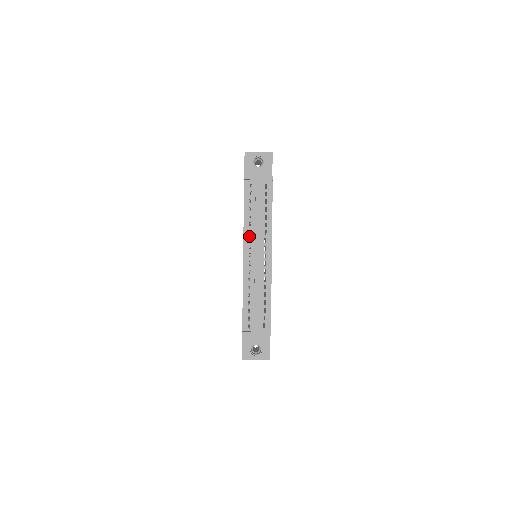
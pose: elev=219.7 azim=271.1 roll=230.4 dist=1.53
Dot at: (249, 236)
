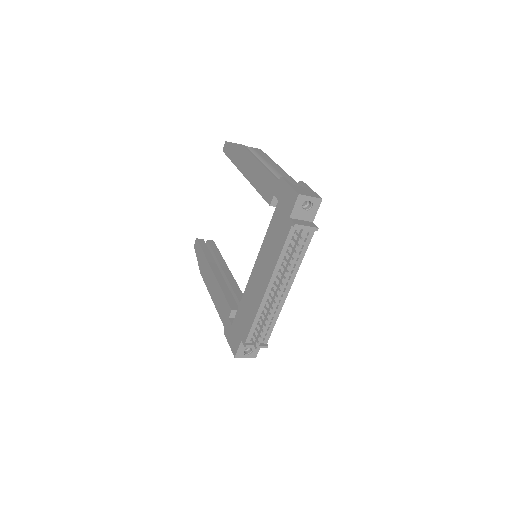
Dot at: (278, 273)
